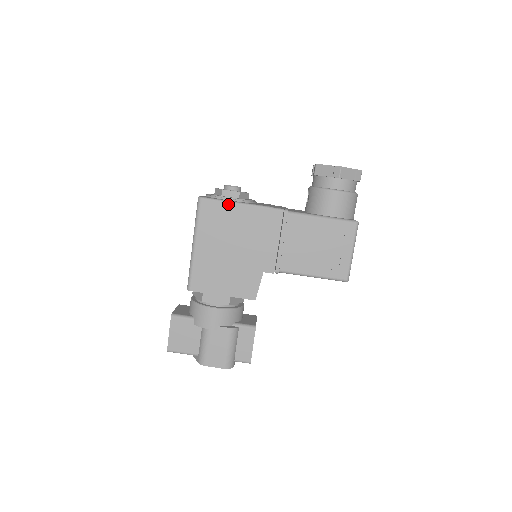
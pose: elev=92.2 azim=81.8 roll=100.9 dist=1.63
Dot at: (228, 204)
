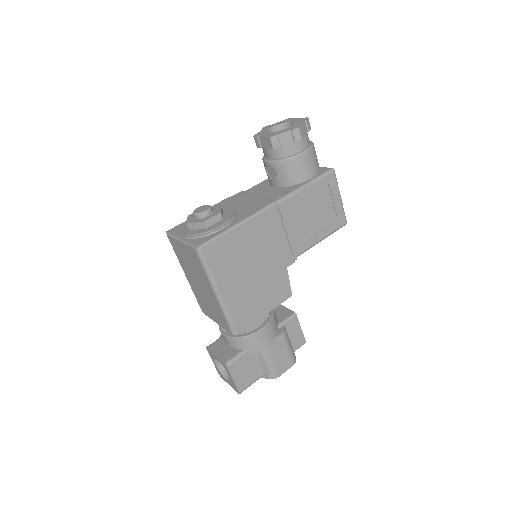
Dot at: (228, 234)
